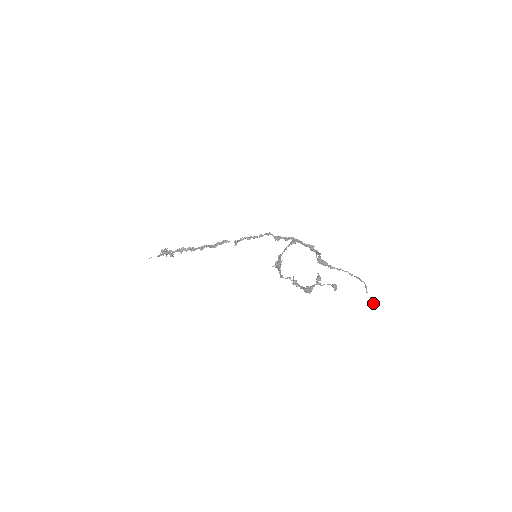
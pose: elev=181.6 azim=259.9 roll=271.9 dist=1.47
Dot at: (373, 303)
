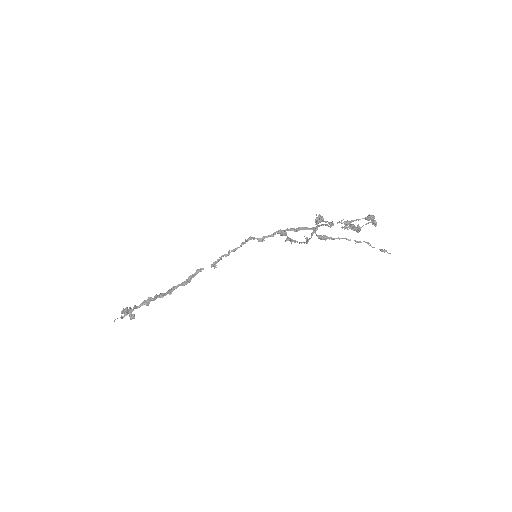
Dot at: (386, 251)
